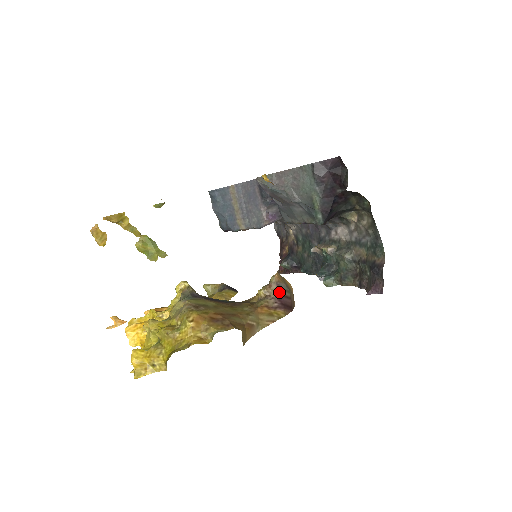
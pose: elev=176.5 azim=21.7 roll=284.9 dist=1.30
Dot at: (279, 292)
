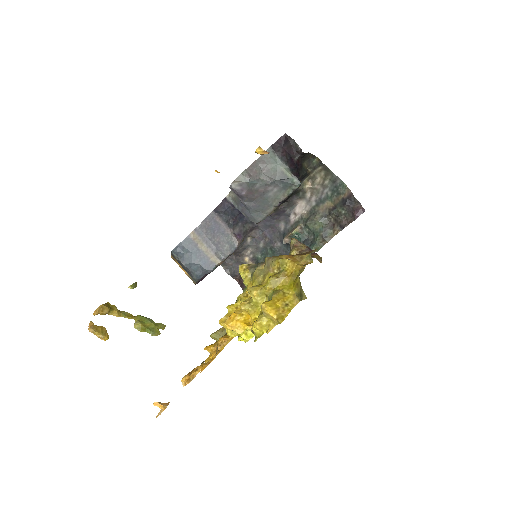
Dot at: (305, 246)
